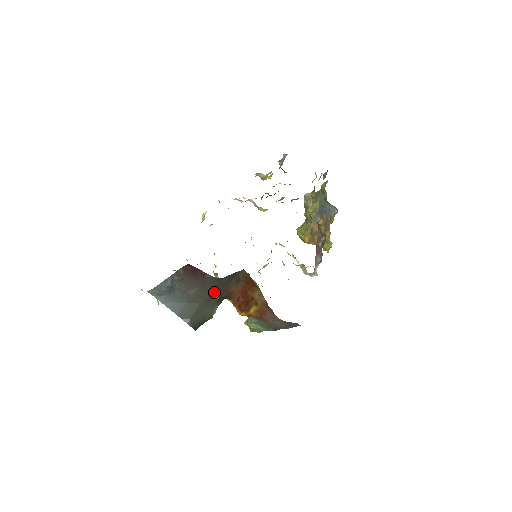
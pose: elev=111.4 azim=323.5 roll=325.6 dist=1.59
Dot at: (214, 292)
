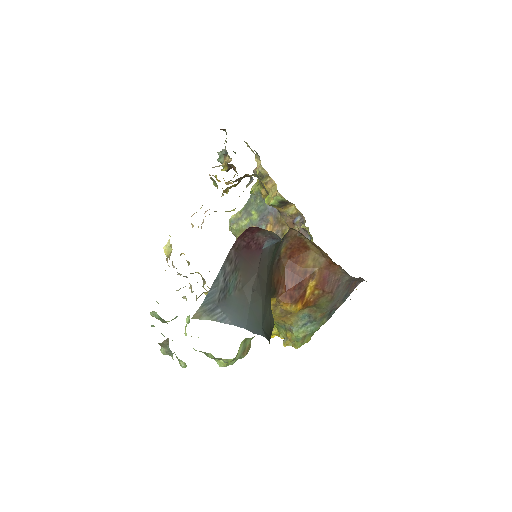
Dot at: (267, 280)
